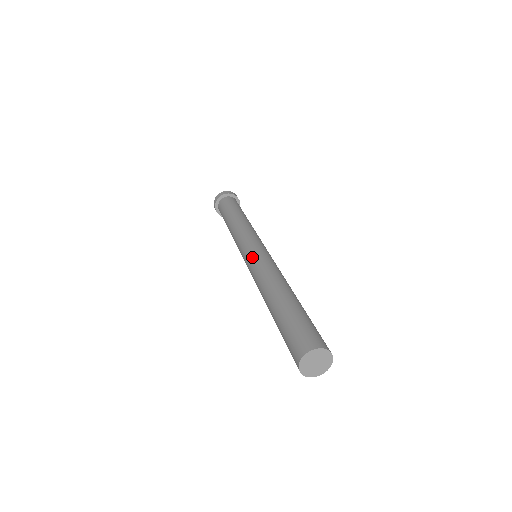
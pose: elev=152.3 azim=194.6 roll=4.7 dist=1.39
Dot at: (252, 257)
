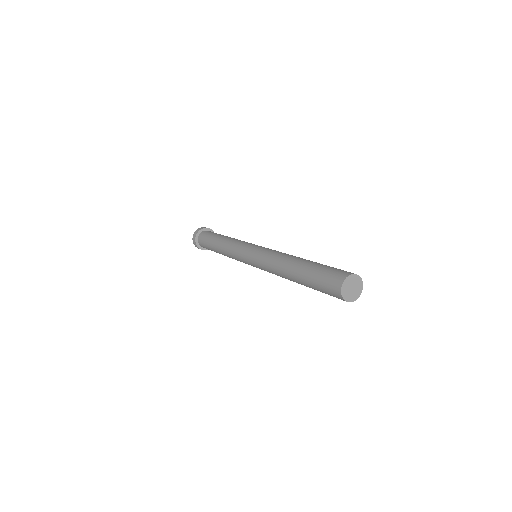
Dot at: (259, 250)
